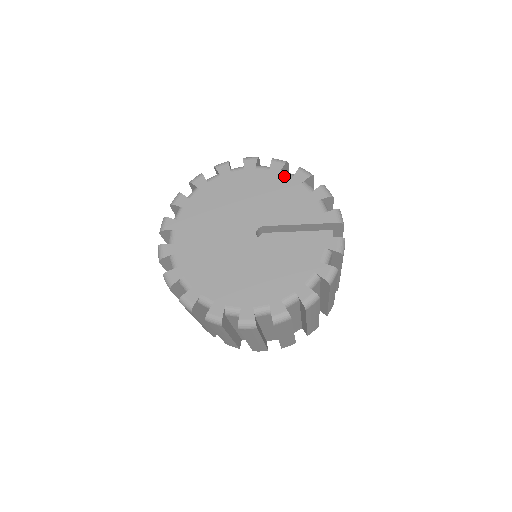
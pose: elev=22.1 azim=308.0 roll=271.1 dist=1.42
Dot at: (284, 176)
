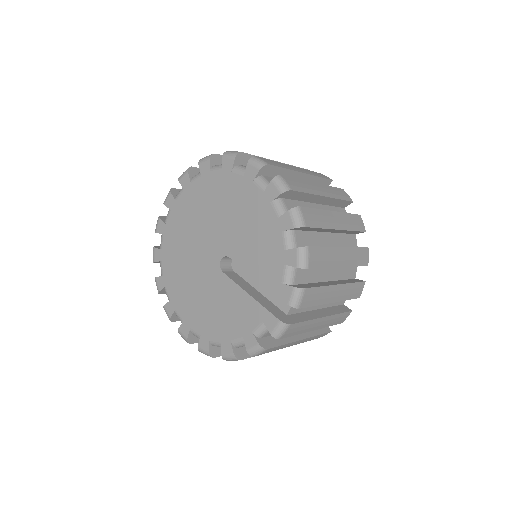
Dot at: (272, 210)
